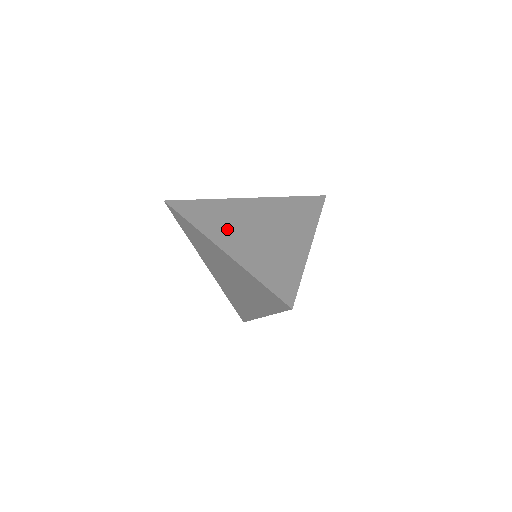
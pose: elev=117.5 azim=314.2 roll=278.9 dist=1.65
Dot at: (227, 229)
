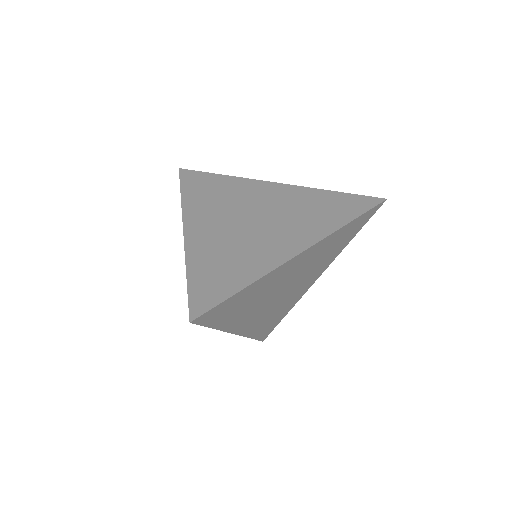
Dot at: (213, 210)
